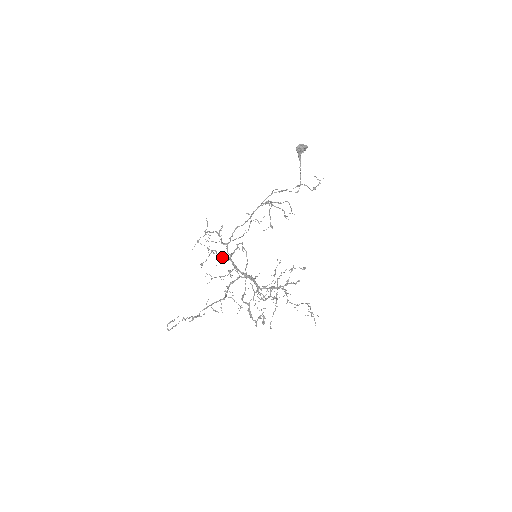
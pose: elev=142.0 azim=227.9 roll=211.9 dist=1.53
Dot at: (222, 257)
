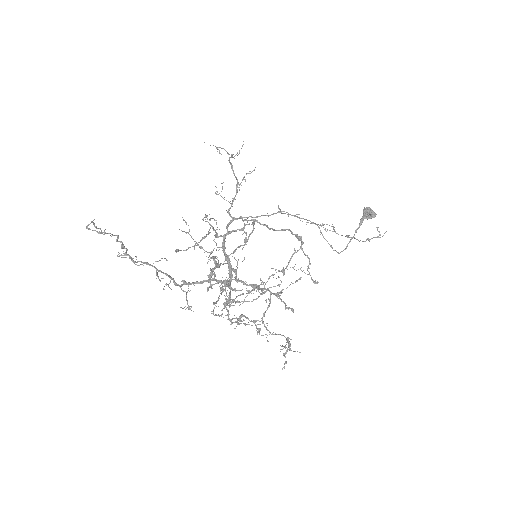
Dot at: occluded
